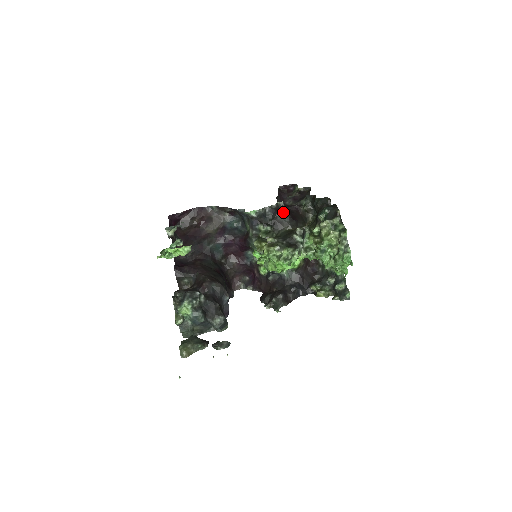
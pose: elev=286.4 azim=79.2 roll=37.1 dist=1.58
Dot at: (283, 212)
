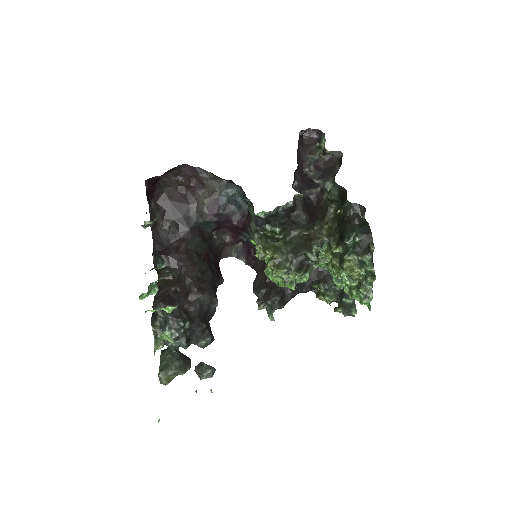
Dot at: (300, 211)
